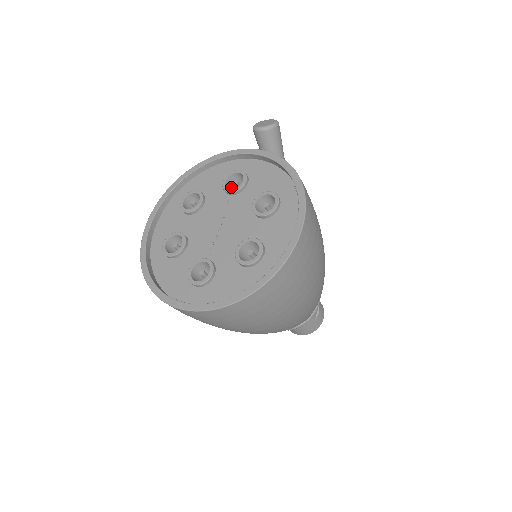
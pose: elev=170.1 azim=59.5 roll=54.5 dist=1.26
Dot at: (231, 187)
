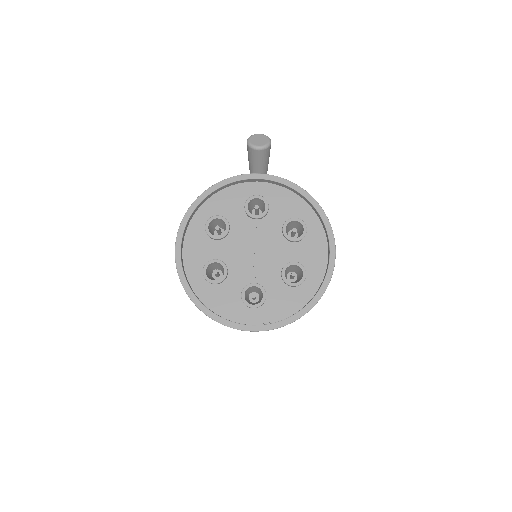
Dot at: (249, 209)
